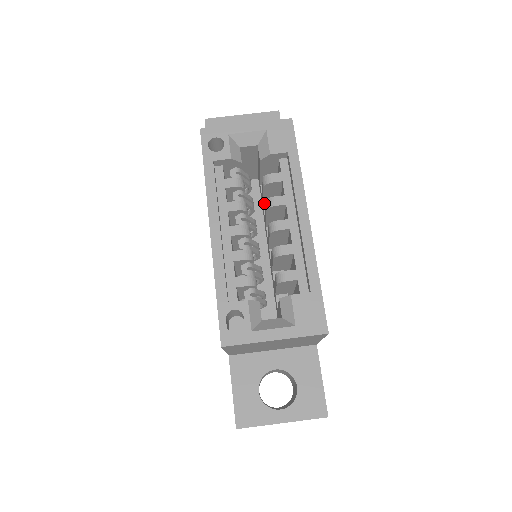
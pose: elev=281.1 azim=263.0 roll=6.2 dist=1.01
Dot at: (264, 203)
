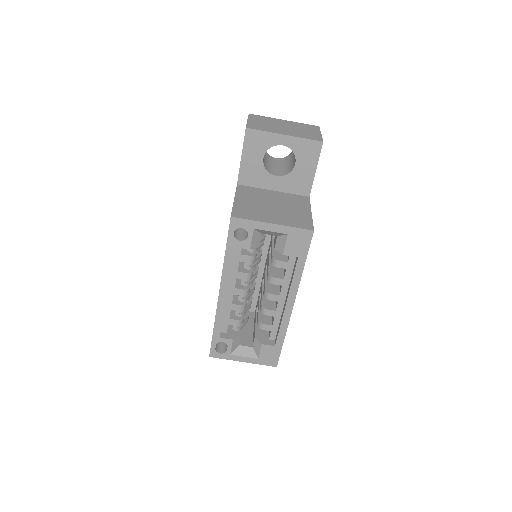
Dot at: occluded
